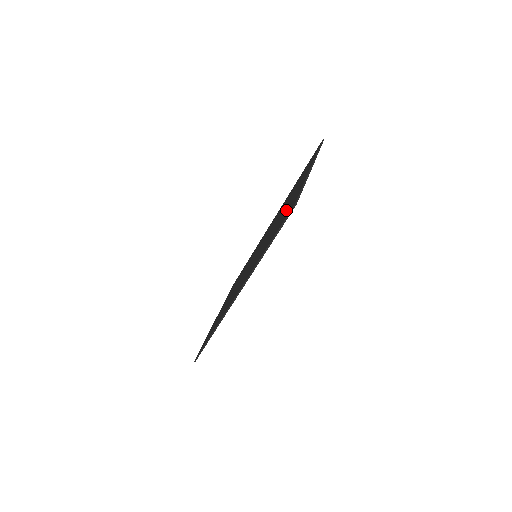
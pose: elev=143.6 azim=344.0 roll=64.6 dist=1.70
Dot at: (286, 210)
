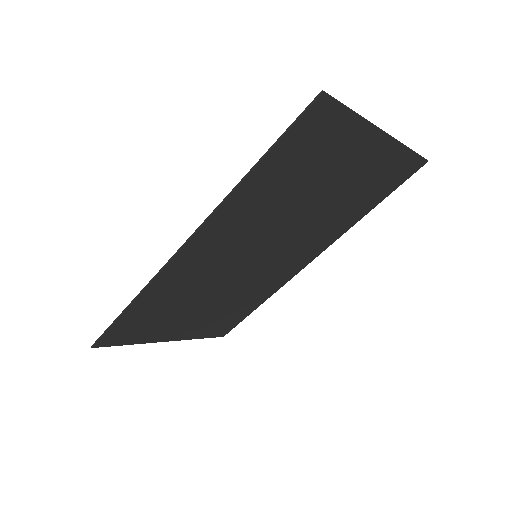
Dot at: (317, 159)
